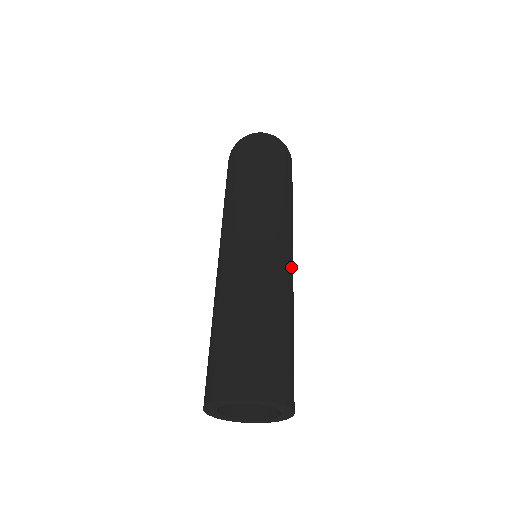
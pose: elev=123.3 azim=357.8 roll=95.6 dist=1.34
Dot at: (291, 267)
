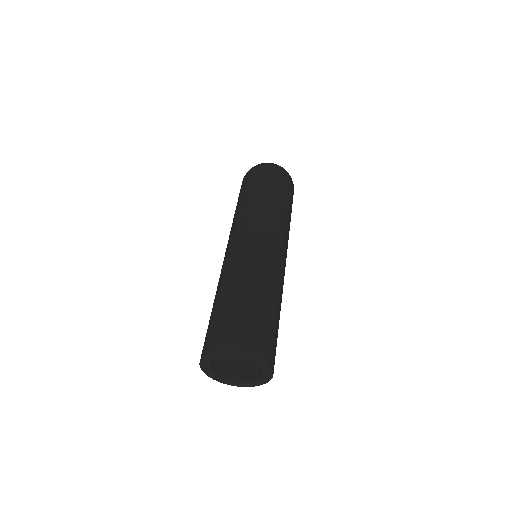
Dot at: (284, 268)
